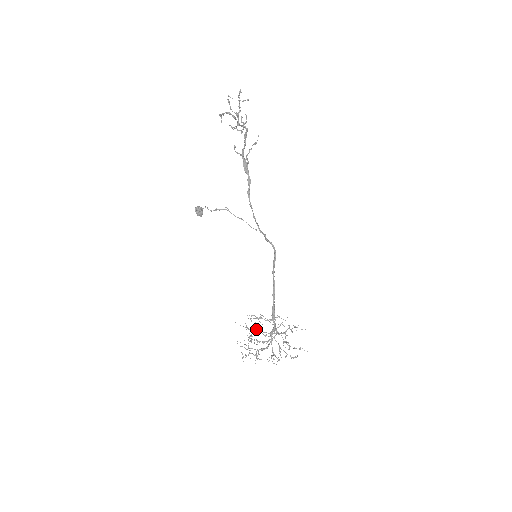
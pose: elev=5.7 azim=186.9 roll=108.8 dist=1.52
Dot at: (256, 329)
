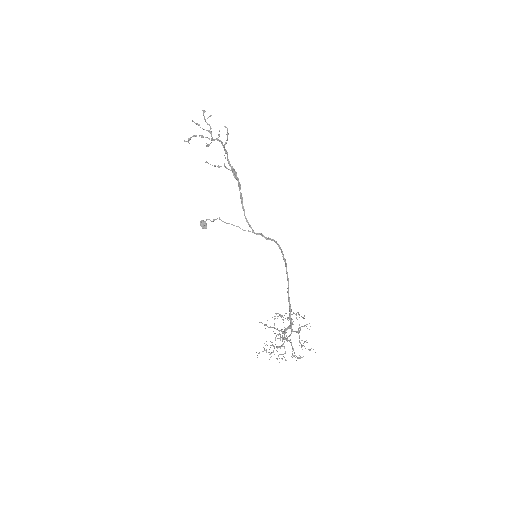
Dot at: (272, 327)
